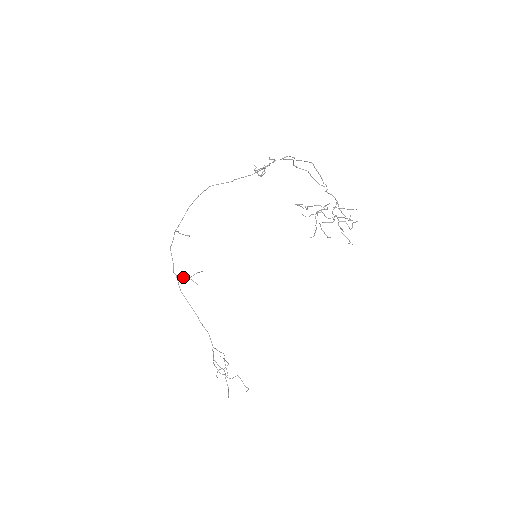
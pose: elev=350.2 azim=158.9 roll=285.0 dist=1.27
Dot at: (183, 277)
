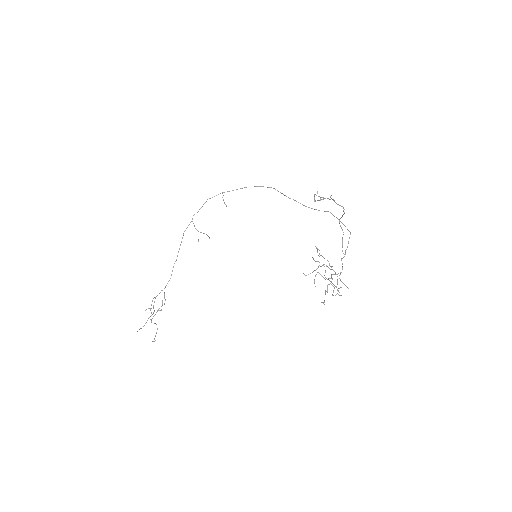
Dot at: occluded
